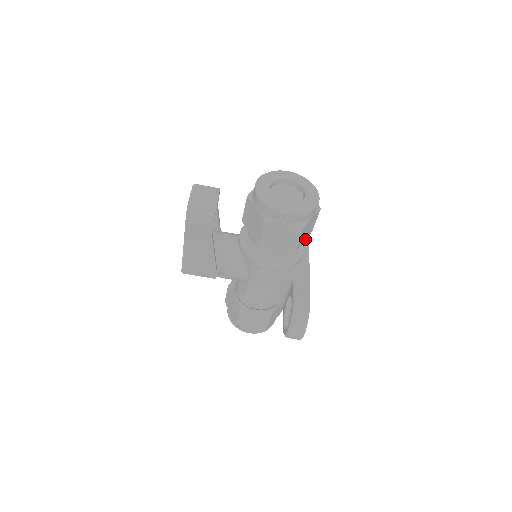
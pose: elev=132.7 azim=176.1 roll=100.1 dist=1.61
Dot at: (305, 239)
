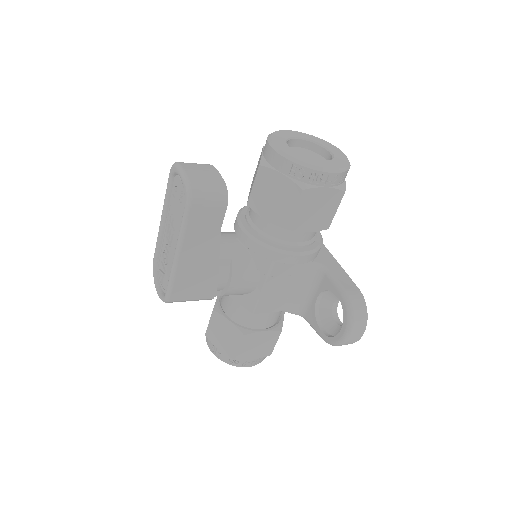
Dot at: occluded
